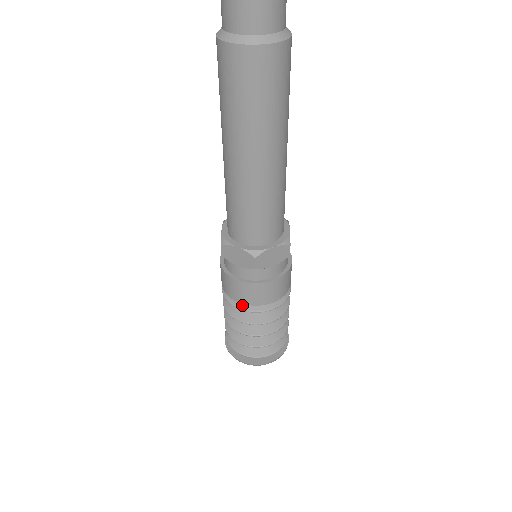
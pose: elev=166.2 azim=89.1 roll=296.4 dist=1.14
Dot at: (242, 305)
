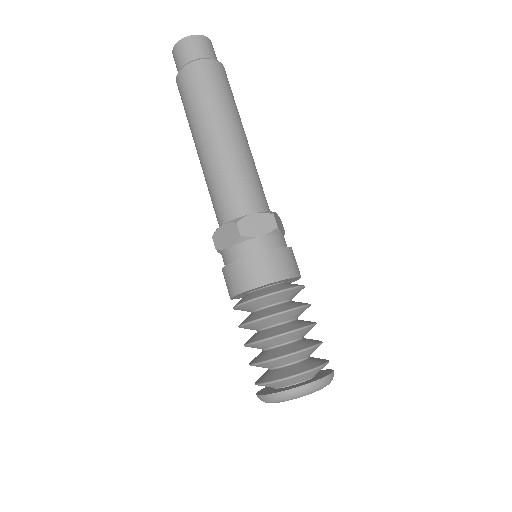
Dot at: (280, 288)
